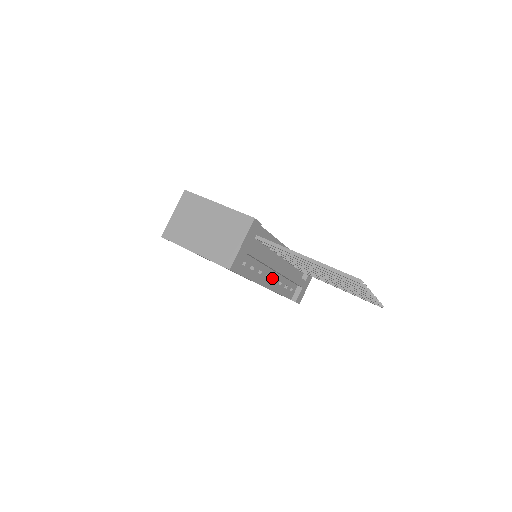
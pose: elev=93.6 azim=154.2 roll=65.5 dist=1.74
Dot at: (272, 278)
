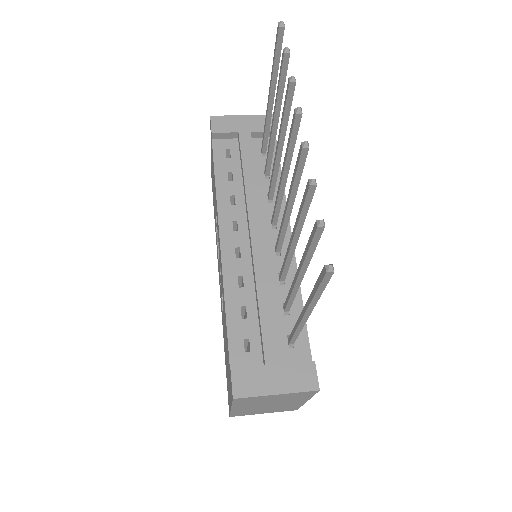
Dot at: (239, 245)
